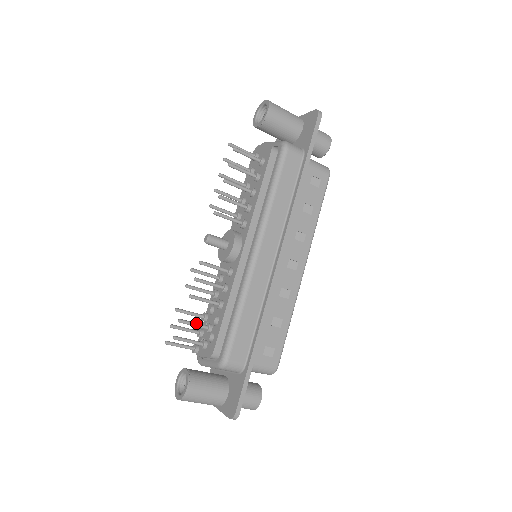
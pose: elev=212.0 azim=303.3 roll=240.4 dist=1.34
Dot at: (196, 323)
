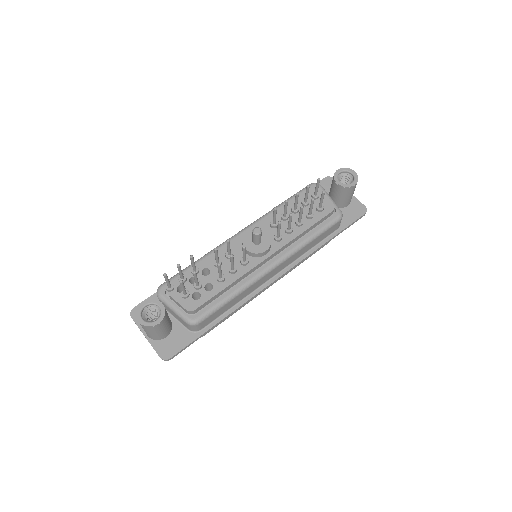
Dot at: occluded
